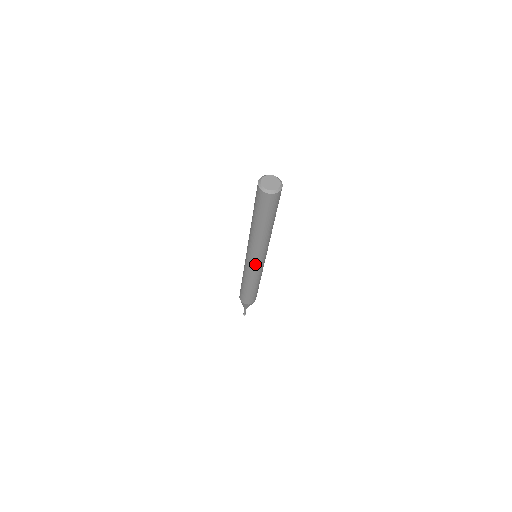
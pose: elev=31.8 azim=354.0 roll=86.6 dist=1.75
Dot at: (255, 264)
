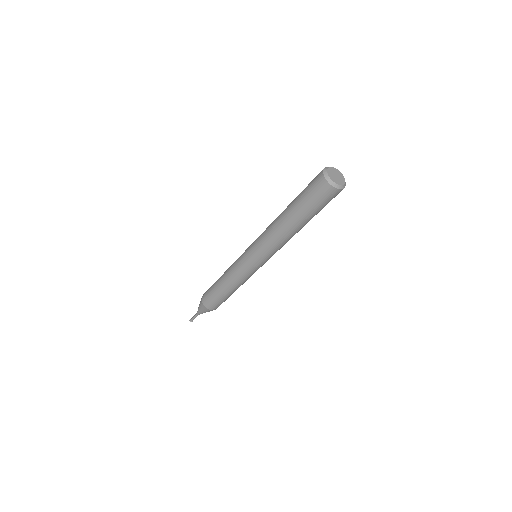
Dot at: (249, 260)
